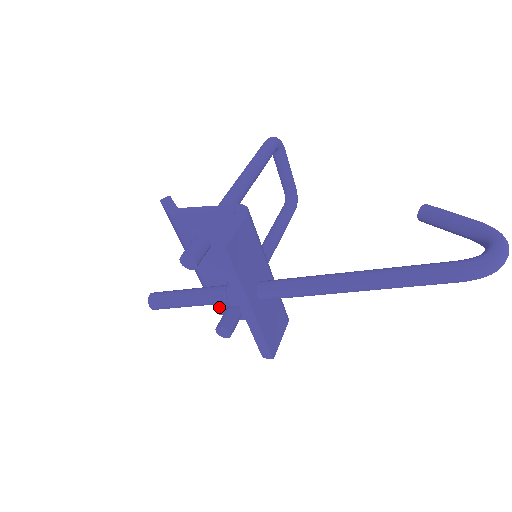
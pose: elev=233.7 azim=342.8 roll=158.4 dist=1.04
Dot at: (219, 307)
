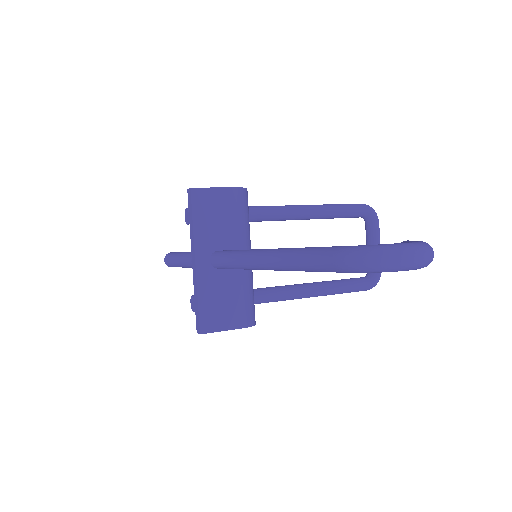
Dot at: occluded
